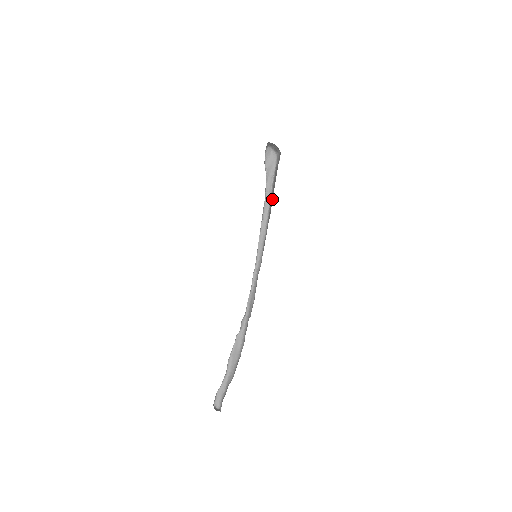
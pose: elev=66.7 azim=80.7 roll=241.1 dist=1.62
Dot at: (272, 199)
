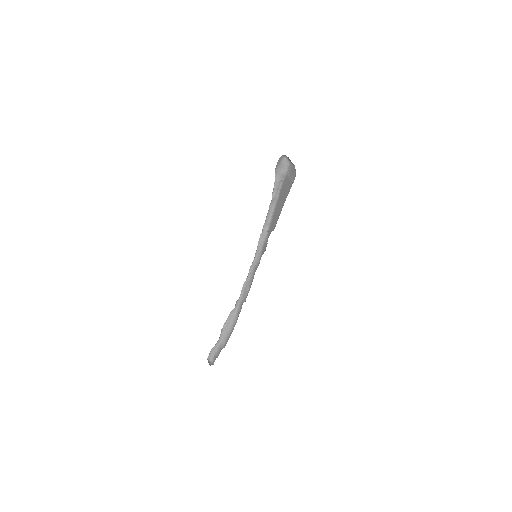
Dot at: (279, 211)
